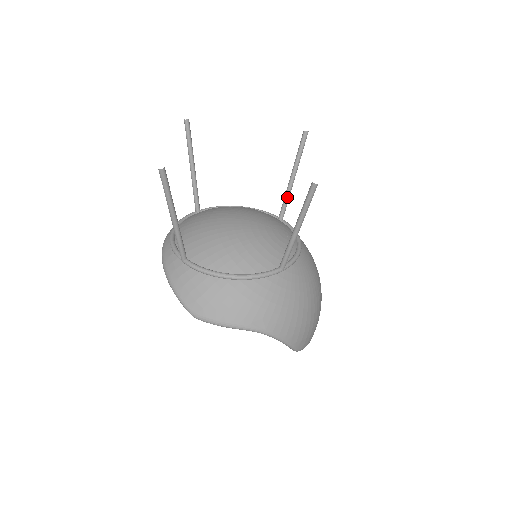
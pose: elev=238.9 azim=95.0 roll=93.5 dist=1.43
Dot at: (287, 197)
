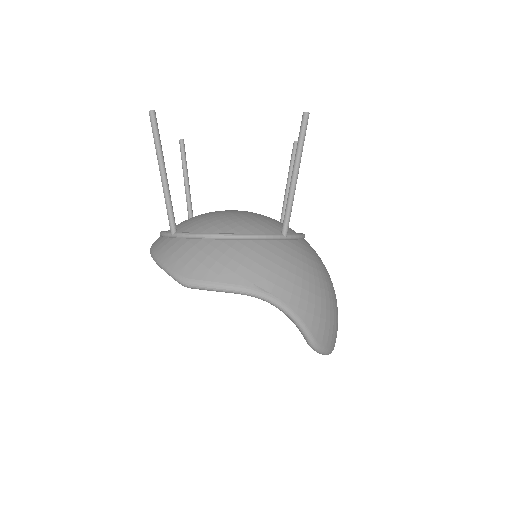
Dot at: (285, 207)
